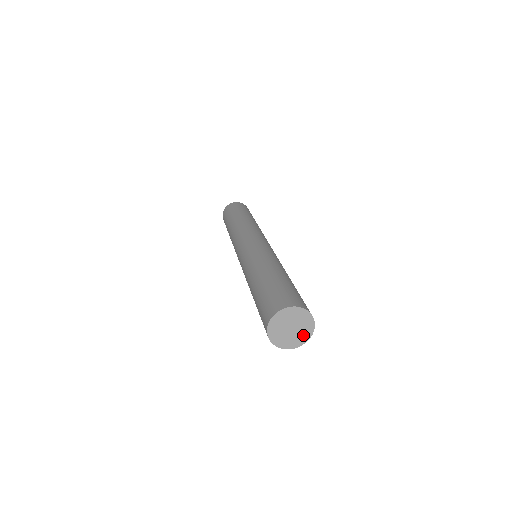
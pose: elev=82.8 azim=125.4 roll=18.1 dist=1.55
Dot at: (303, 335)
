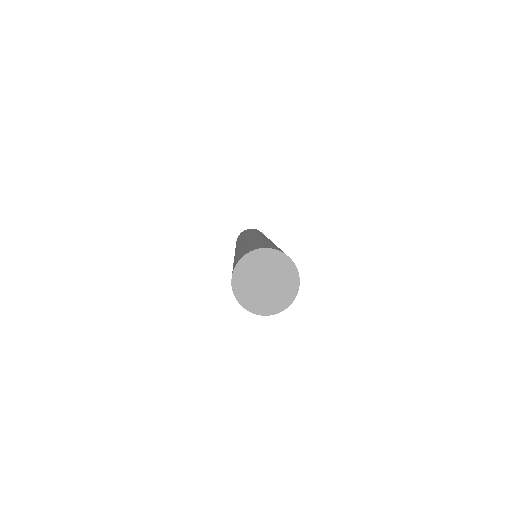
Dot at: (268, 303)
